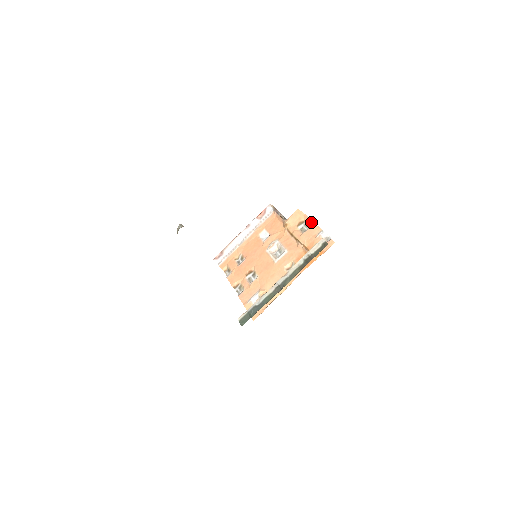
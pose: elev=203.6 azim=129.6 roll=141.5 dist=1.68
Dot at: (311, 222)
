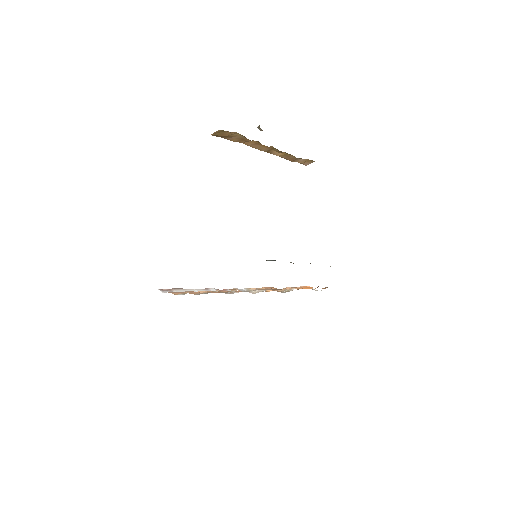
Dot at: occluded
